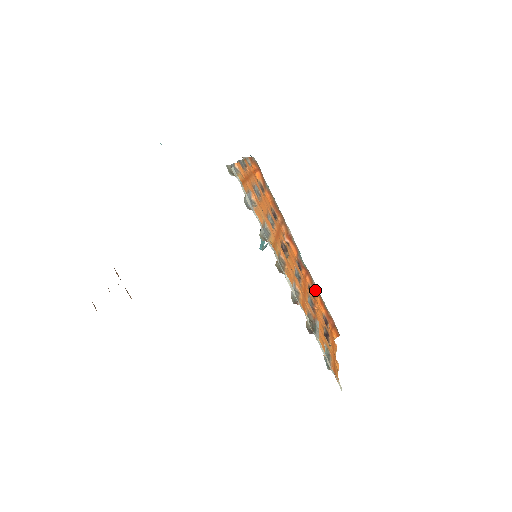
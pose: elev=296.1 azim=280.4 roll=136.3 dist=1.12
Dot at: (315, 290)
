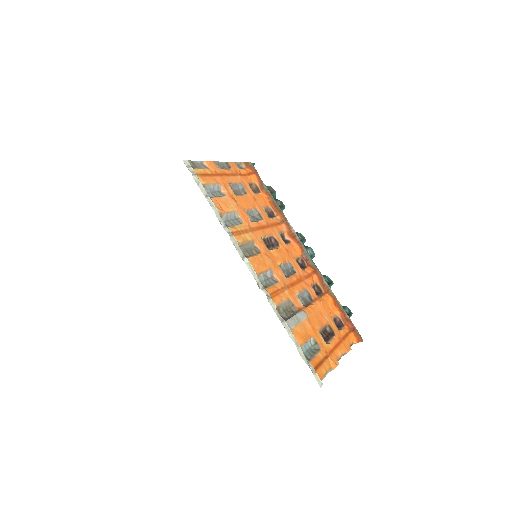
Dot at: (327, 290)
